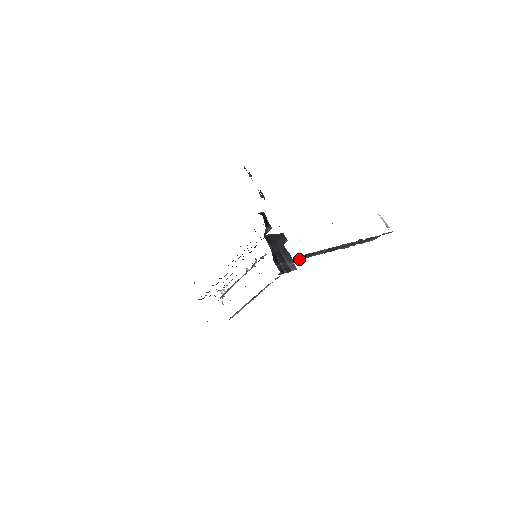
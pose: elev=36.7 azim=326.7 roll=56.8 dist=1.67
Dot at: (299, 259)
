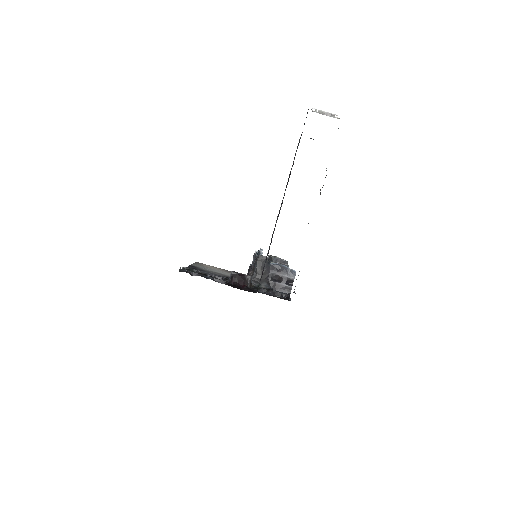
Dot at: occluded
